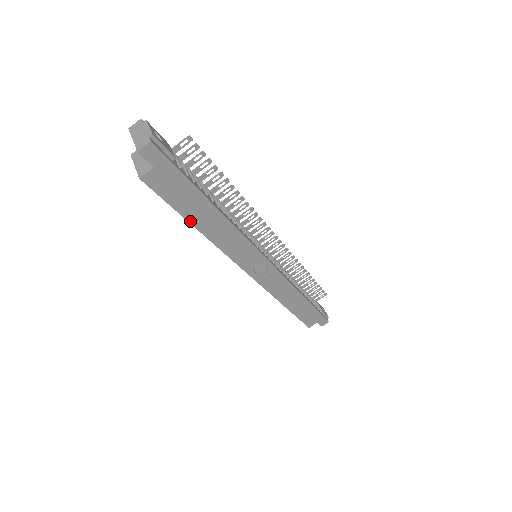
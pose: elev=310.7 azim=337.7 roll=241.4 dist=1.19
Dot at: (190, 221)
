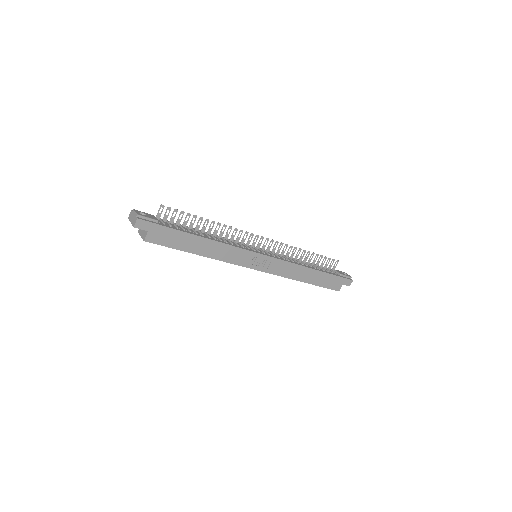
Dot at: (190, 252)
